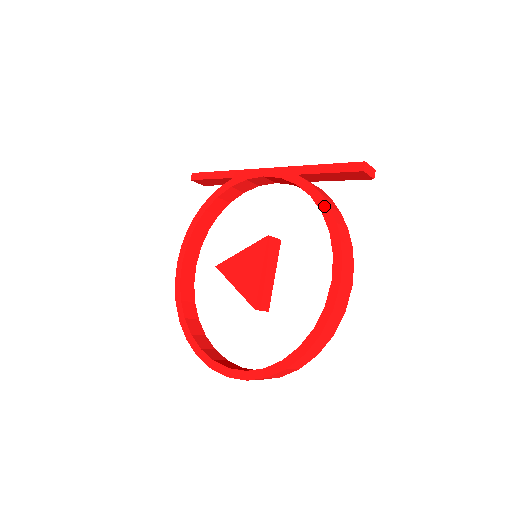
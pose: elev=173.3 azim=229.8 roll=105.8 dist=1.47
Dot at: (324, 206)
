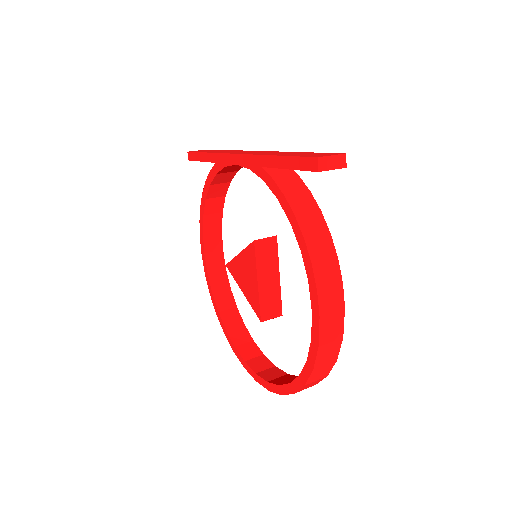
Dot at: (290, 215)
